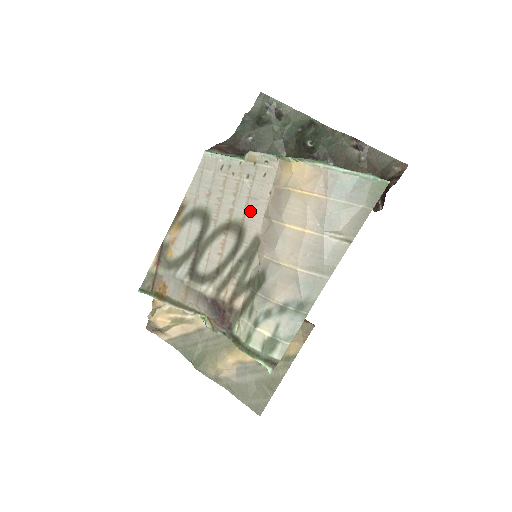
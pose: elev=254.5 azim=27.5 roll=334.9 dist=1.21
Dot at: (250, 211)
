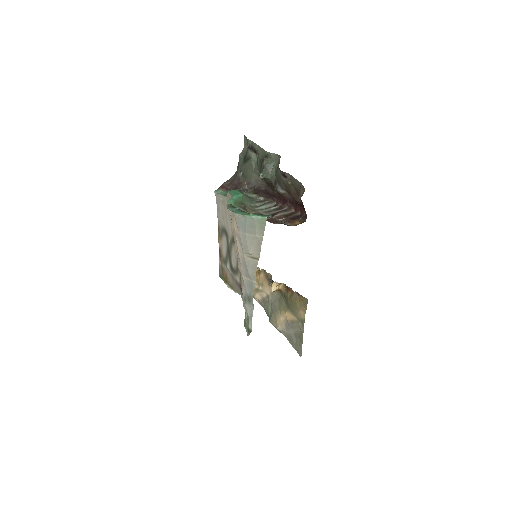
Dot at: occluded
